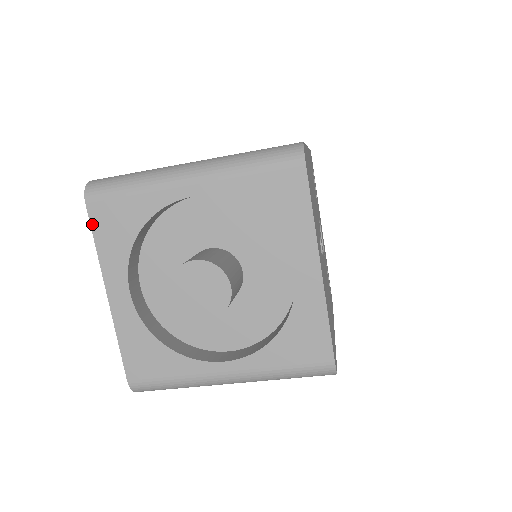
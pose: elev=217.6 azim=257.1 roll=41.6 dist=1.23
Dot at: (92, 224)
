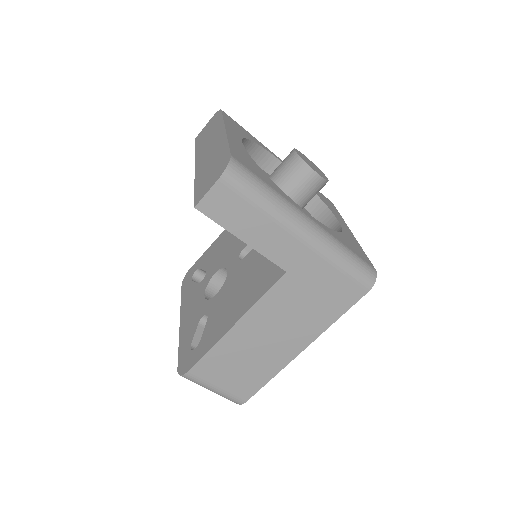
Dot at: (223, 115)
